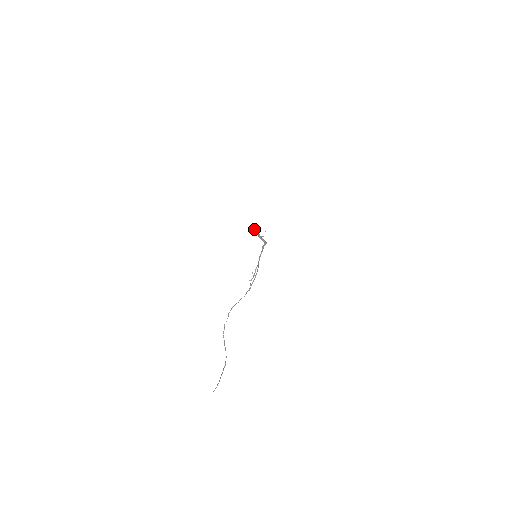
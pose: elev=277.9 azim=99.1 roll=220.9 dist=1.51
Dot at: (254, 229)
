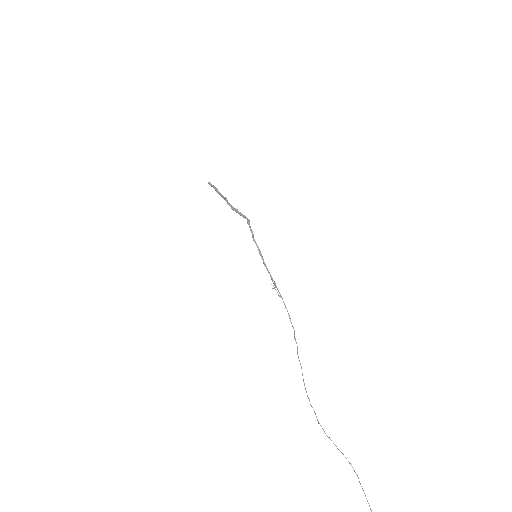
Dot at: occluded
